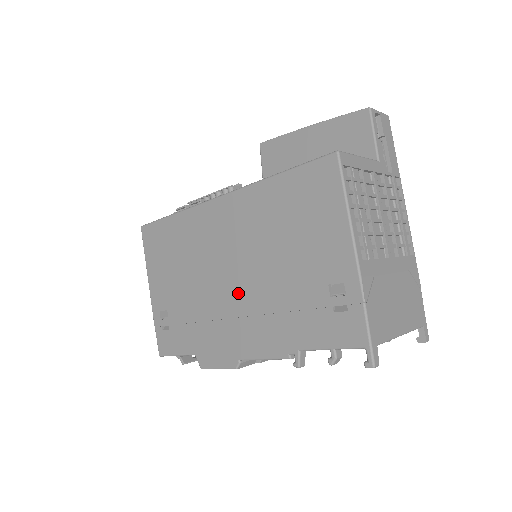
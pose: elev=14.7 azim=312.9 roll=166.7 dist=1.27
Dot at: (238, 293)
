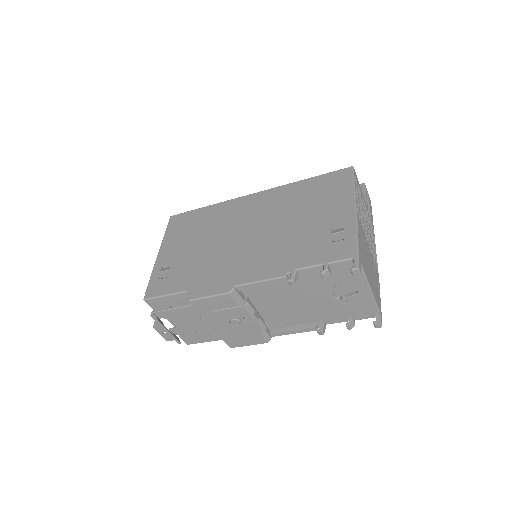
Dot at: (251, 243)
